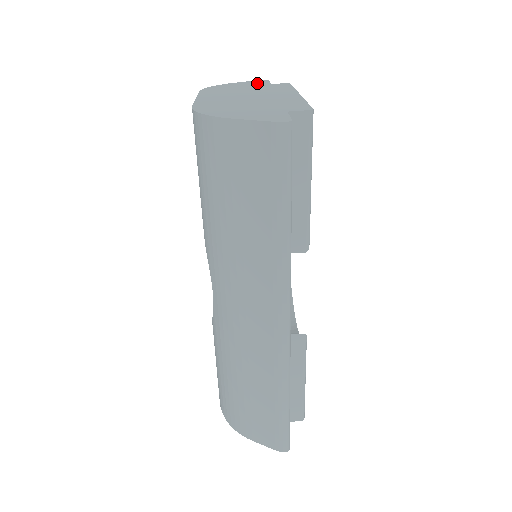
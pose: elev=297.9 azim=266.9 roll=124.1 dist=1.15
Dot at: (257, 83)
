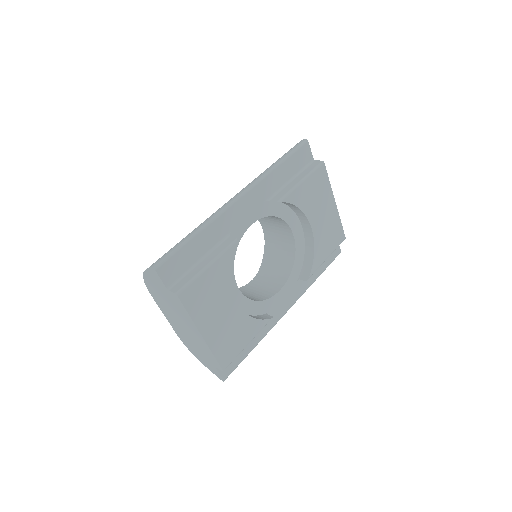
Dot at: occluded
